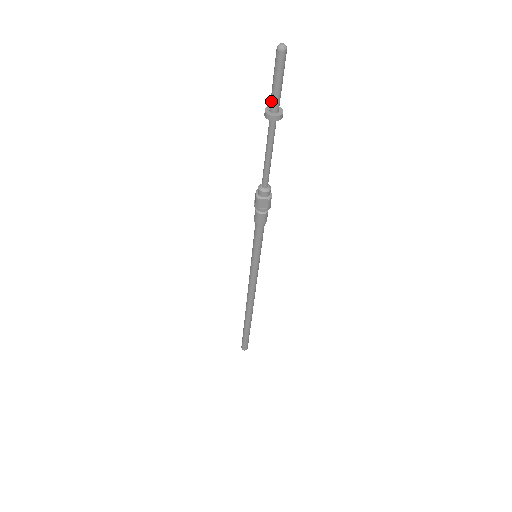
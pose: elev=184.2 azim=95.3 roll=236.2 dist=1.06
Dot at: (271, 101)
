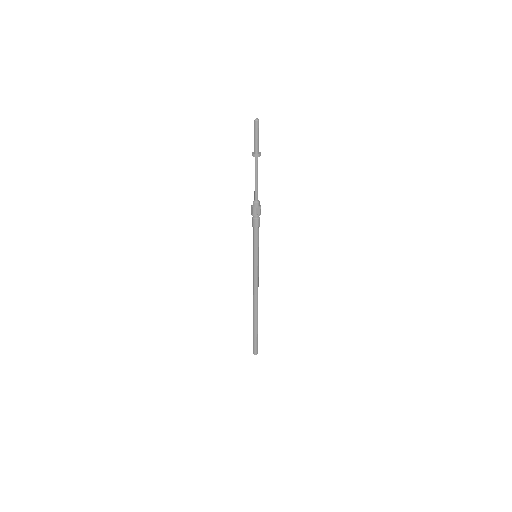
Dot at: (255, 147)
